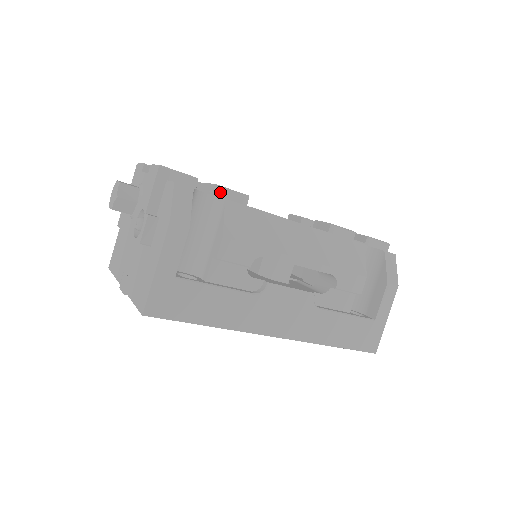
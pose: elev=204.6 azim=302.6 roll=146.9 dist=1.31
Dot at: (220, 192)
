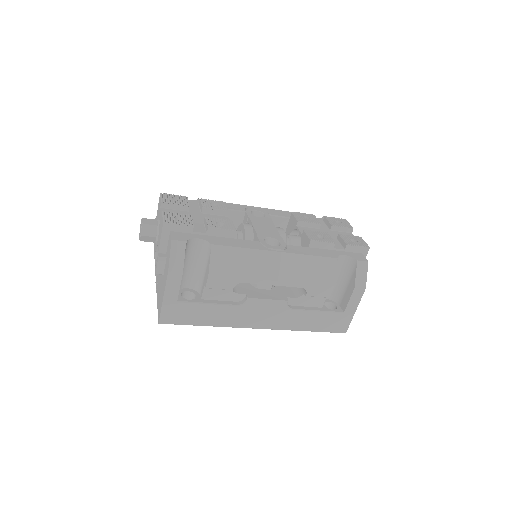
Dot at: (212, 232)
